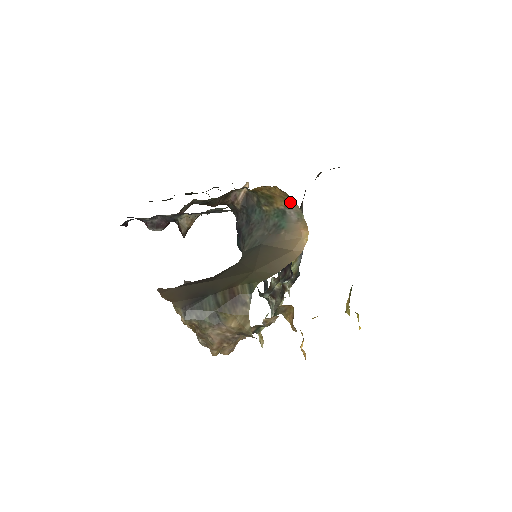
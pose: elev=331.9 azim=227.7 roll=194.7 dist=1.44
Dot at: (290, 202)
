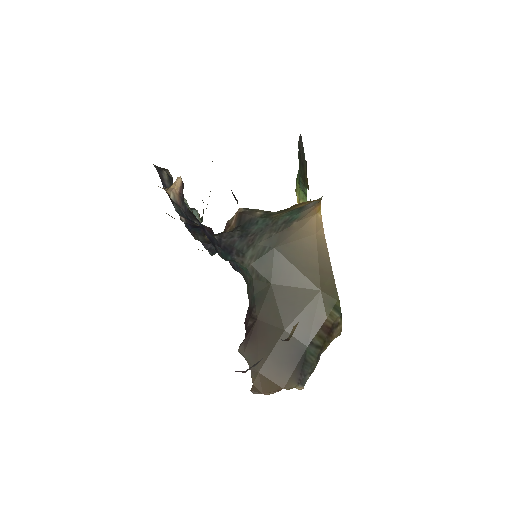
Dot at: occluded
